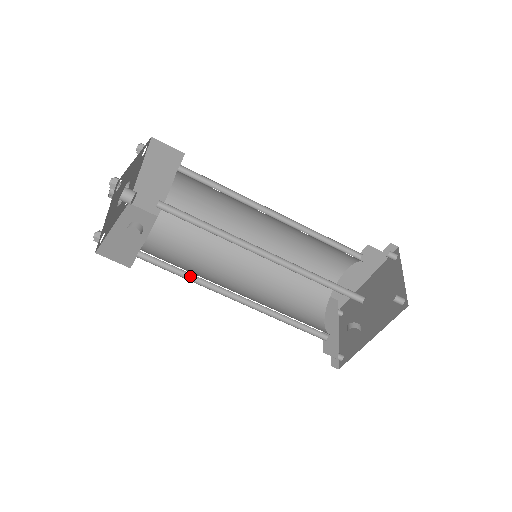
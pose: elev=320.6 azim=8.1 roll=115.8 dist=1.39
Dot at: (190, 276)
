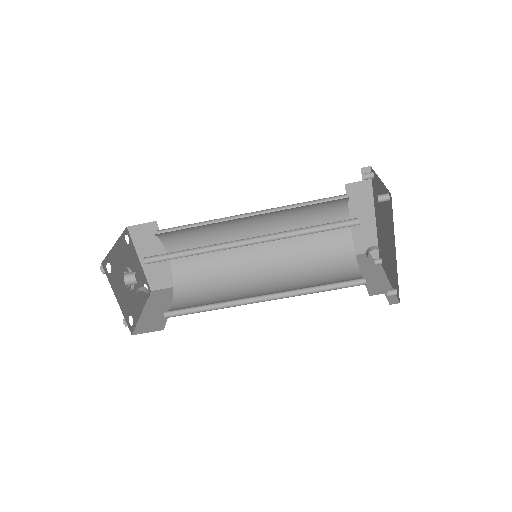
Dot at: (214, 307)
